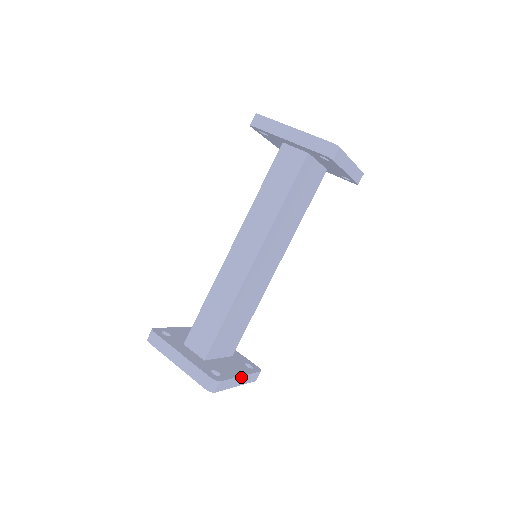
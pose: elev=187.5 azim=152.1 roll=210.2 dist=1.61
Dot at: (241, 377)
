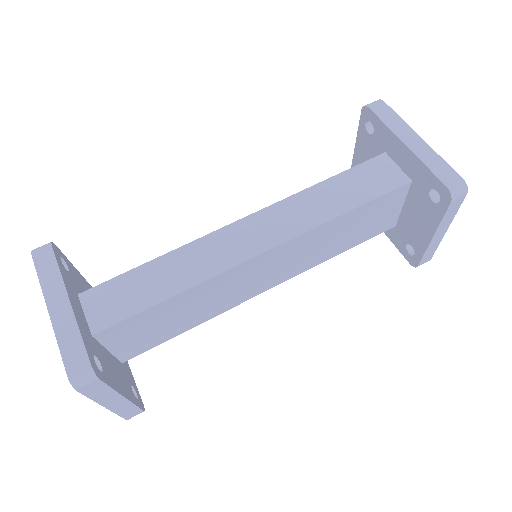
Dot at: (122, 398)
